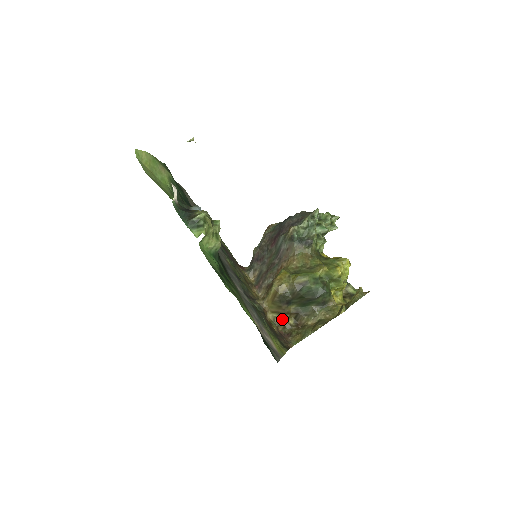
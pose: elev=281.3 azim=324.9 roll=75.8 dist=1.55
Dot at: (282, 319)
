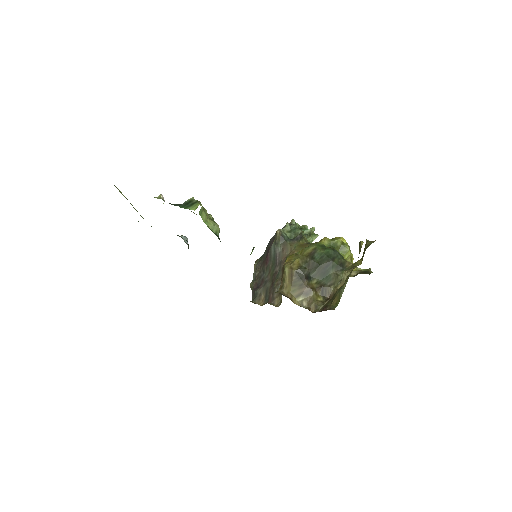
Dot at: (310, 299)
